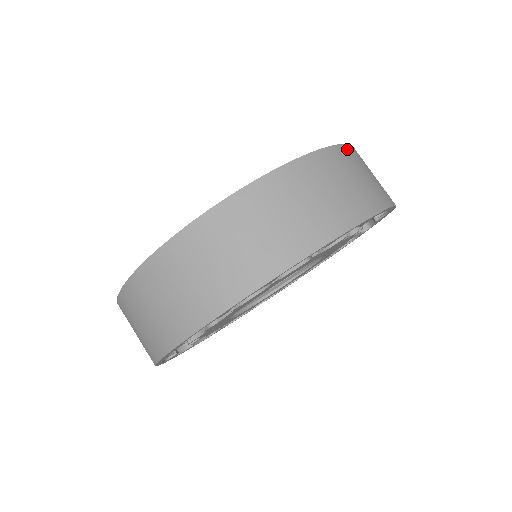
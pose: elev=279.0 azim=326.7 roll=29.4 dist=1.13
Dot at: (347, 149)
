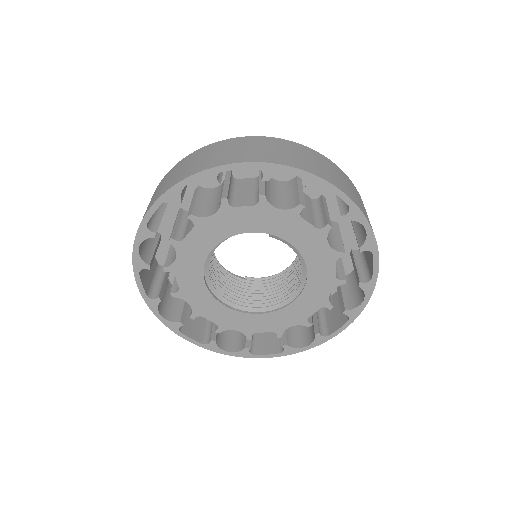
Dot at: (333, 164)
